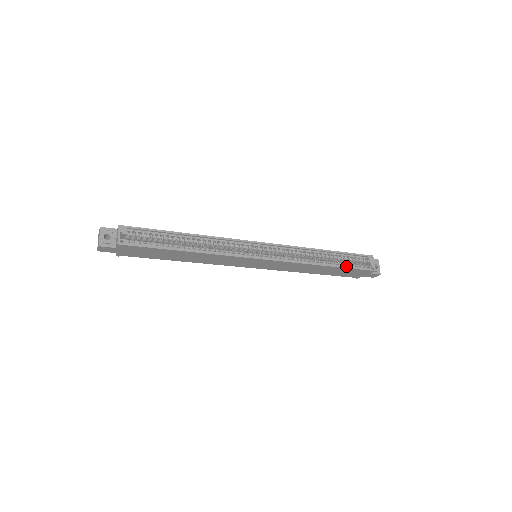
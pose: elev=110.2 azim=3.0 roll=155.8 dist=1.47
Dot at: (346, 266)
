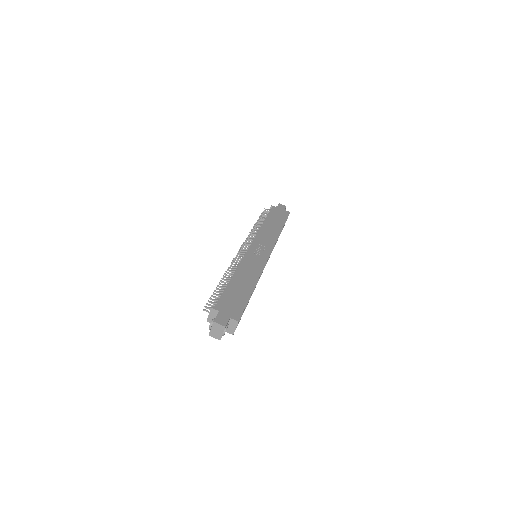
Dot at: occluded
